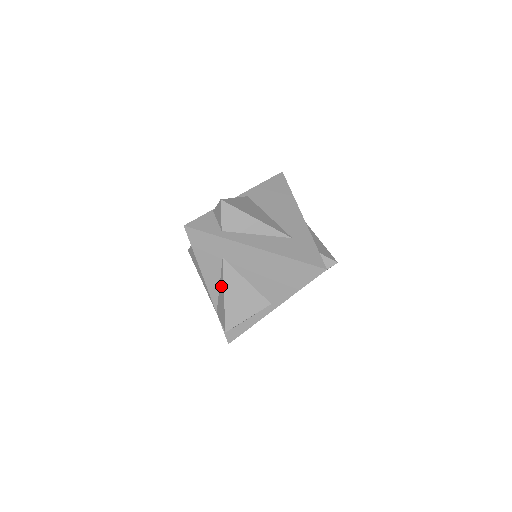
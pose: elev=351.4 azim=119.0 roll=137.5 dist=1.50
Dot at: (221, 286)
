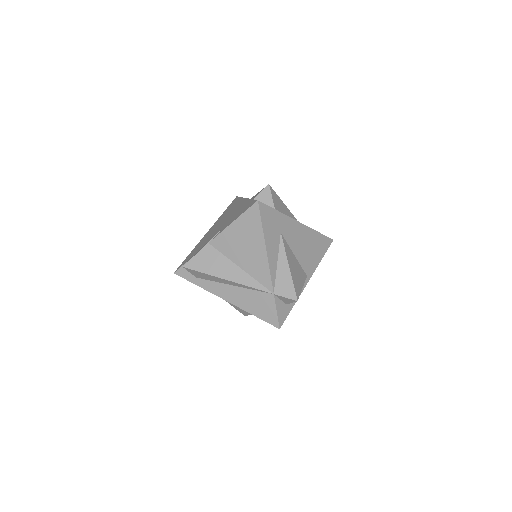
Dot at: (282, 260)
